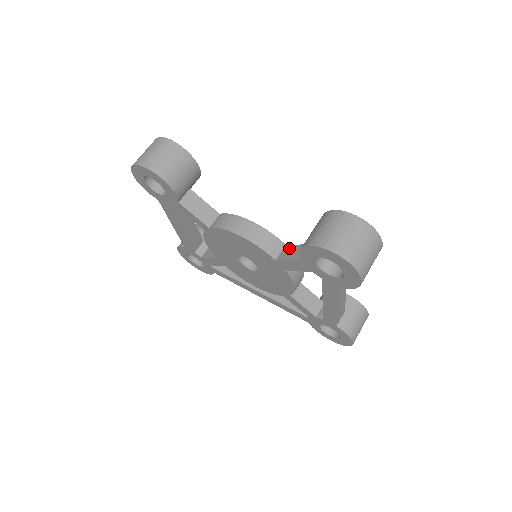
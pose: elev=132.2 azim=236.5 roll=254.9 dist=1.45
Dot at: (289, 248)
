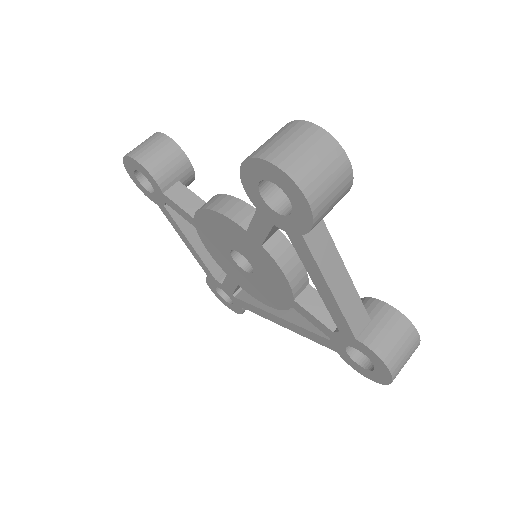
Dot at: occluded
